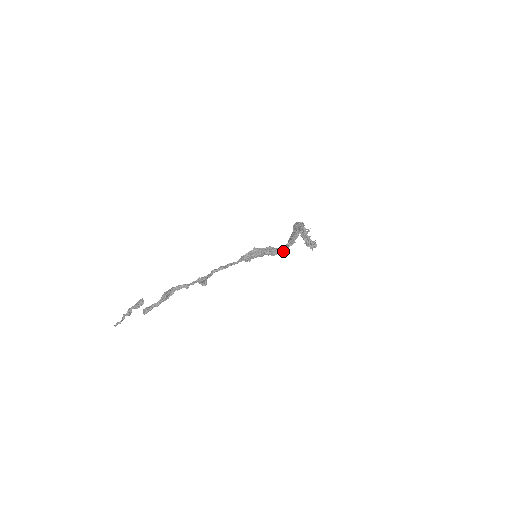
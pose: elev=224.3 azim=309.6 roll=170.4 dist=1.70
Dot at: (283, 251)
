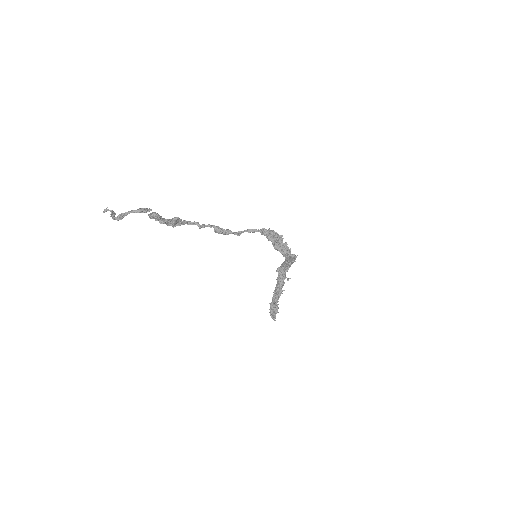
Dot at: (289, 253)
